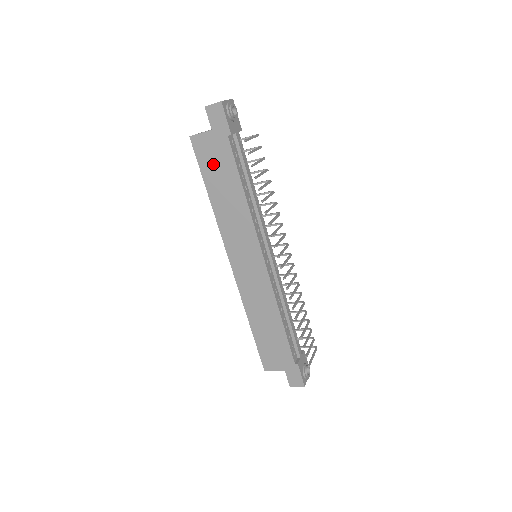
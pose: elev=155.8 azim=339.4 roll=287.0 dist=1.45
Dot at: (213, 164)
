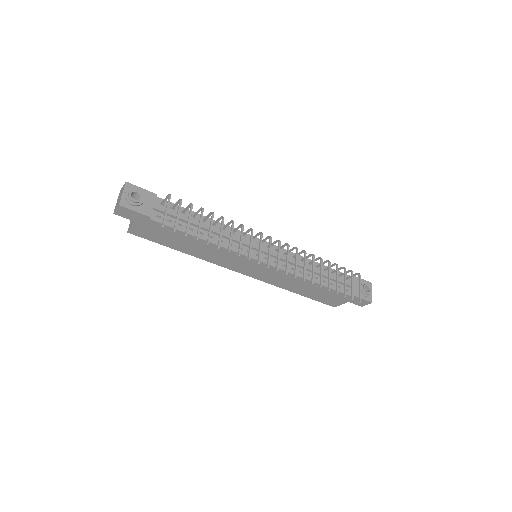
Dot at: (162, 237)
